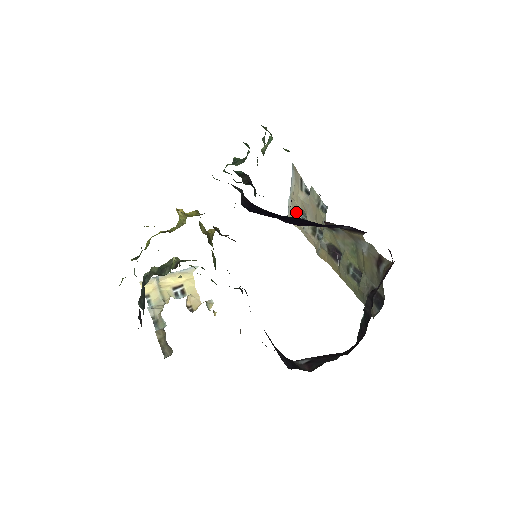
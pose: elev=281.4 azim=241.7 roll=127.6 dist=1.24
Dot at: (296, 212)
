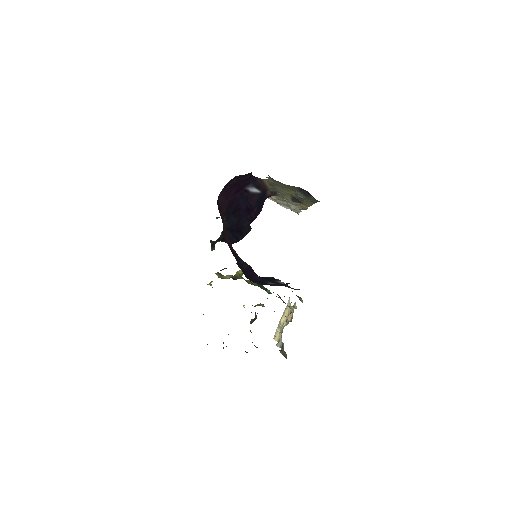
Dot at: (289, 206)
